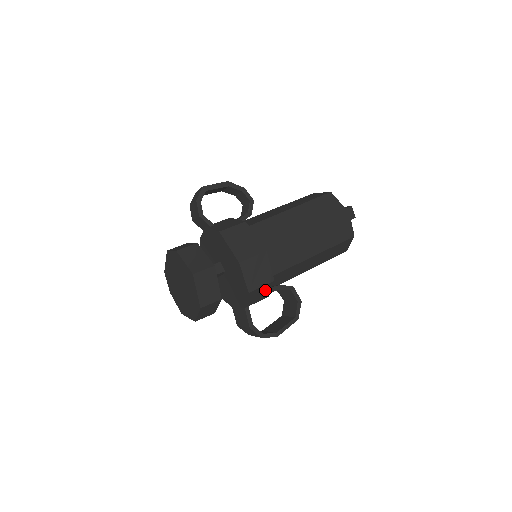
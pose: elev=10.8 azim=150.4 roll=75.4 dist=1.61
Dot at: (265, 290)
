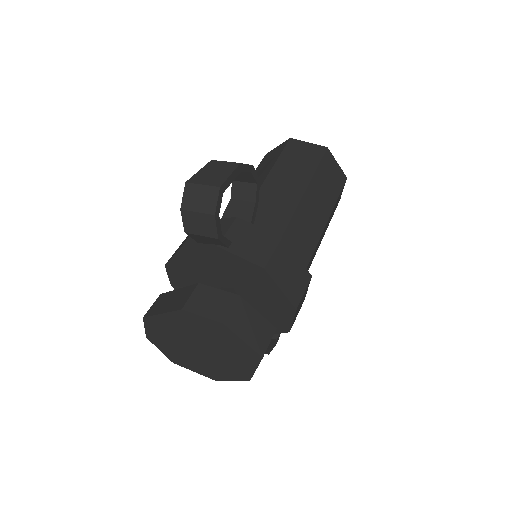
Dot at: occluded
